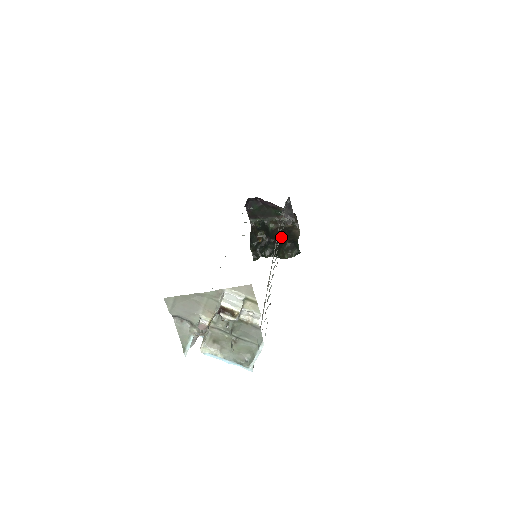
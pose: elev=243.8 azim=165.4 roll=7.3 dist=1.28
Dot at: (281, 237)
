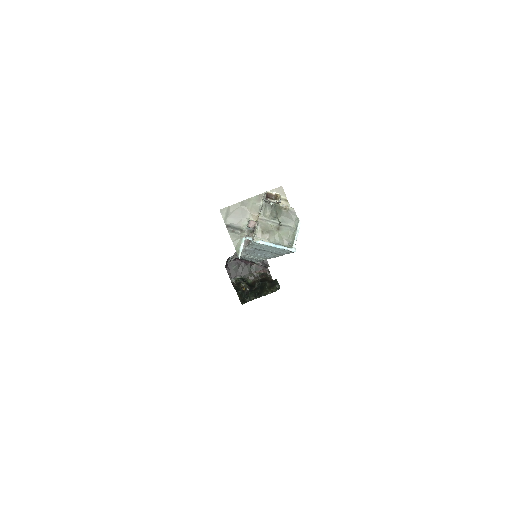
Dot at: (260, 284)
